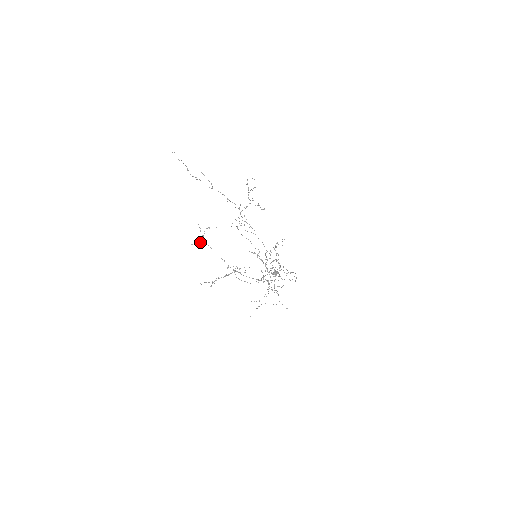
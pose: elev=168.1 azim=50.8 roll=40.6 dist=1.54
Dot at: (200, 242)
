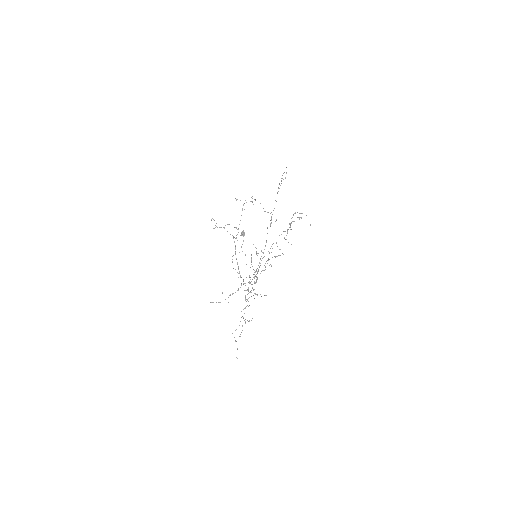
Dot at: occluded
